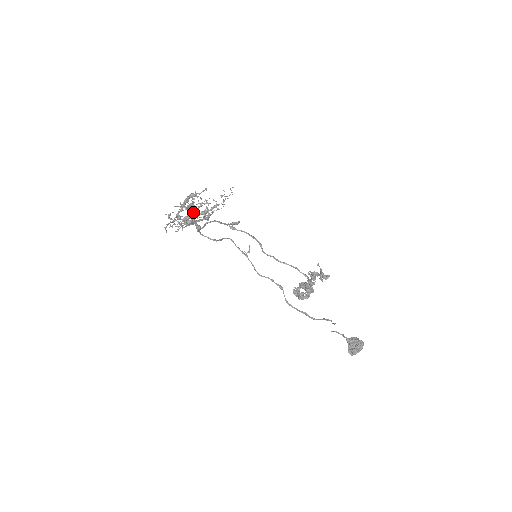
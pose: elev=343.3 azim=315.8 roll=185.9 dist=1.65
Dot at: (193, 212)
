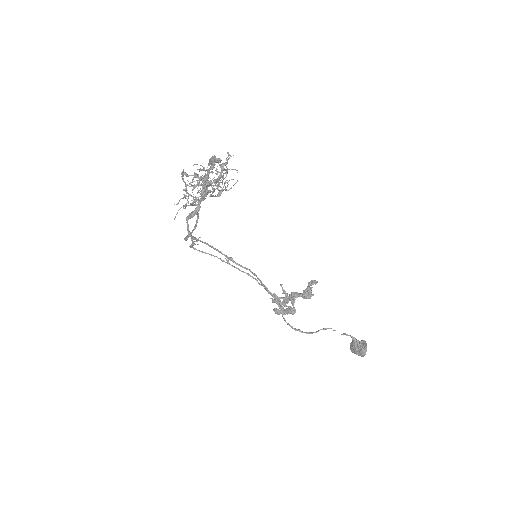
Dot at: occluded
